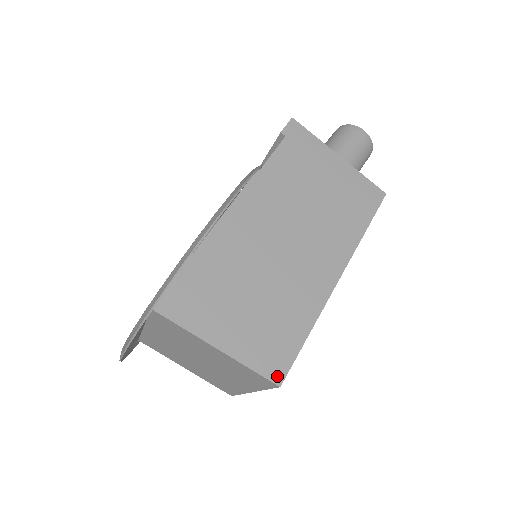
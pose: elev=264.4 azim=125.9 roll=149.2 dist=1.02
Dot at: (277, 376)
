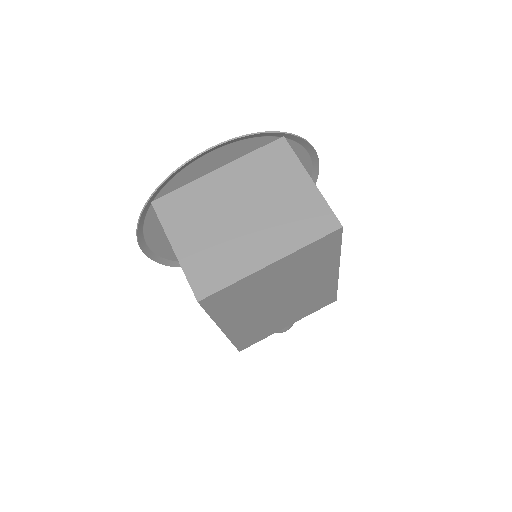
Dot at: (339, 224)
